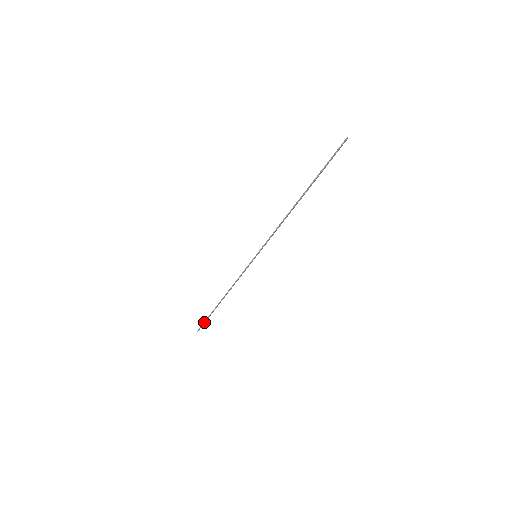
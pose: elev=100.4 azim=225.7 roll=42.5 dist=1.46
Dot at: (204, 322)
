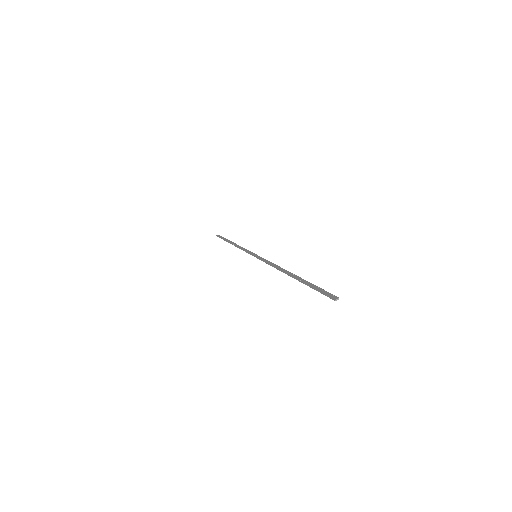
Dot at: (221, 238)
